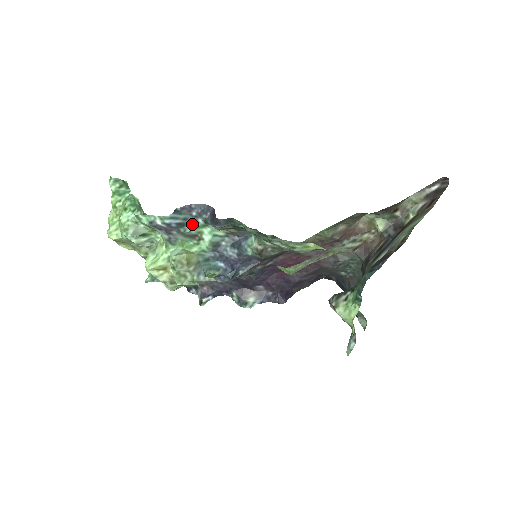
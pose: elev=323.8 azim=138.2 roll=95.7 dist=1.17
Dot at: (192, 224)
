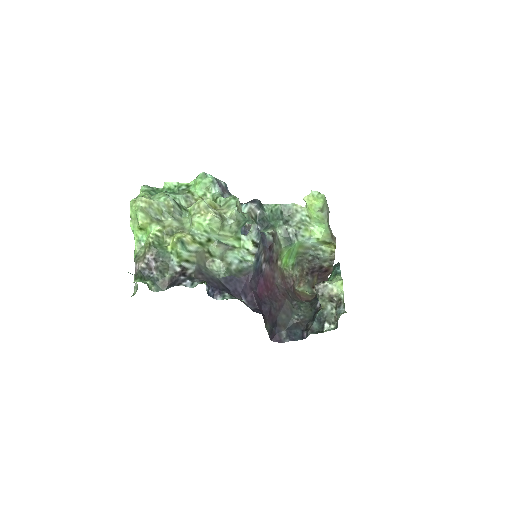
Dot at: occluded
